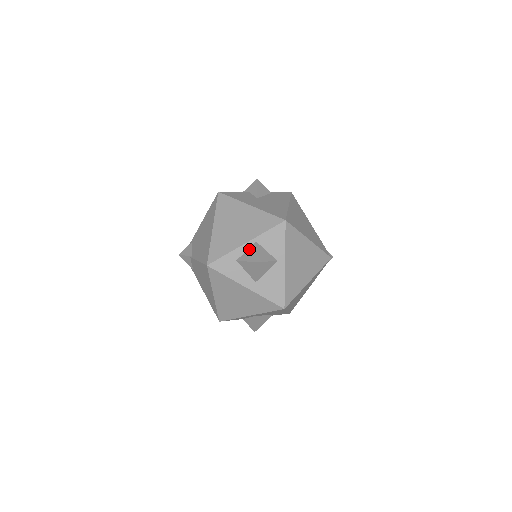
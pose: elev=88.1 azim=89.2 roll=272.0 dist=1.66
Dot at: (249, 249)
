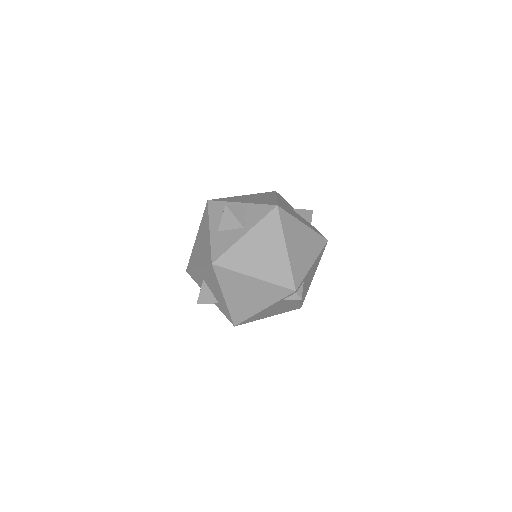
Dot at: occluded
